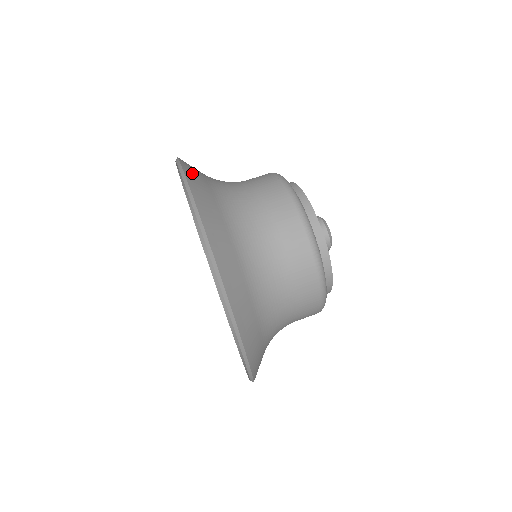
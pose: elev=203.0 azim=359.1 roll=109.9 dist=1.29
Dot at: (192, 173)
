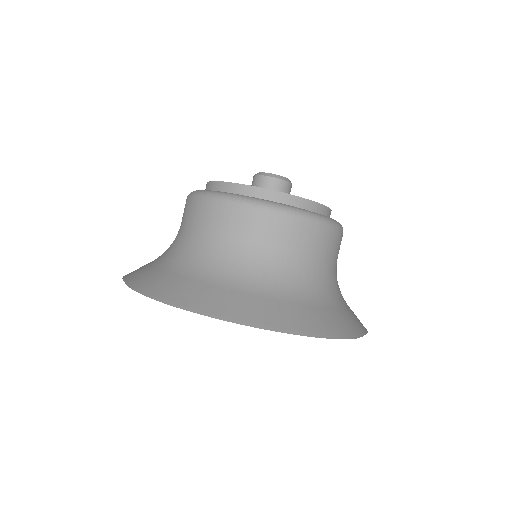
Dot at: (150, 283)
